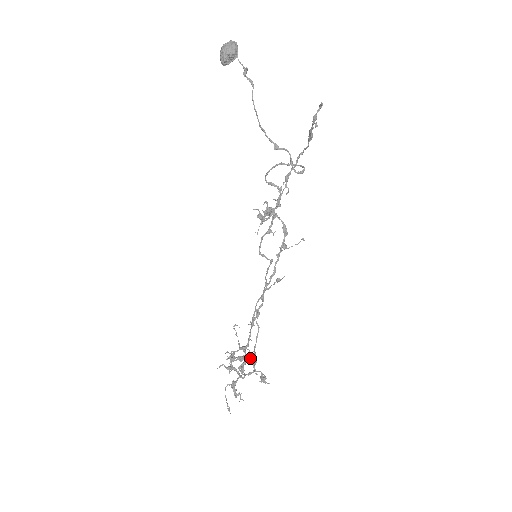
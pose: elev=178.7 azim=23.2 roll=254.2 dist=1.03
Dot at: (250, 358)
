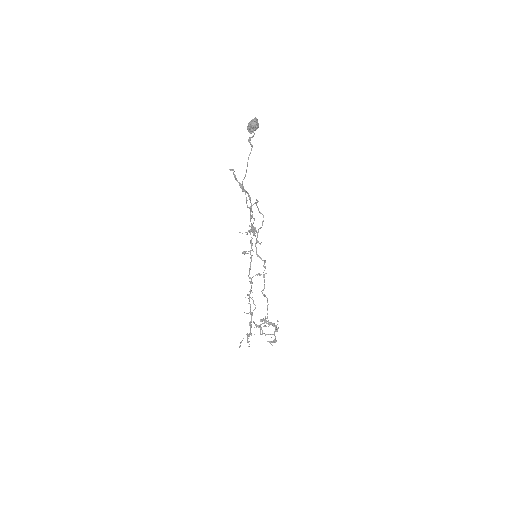
Dot at: (275, 326)
